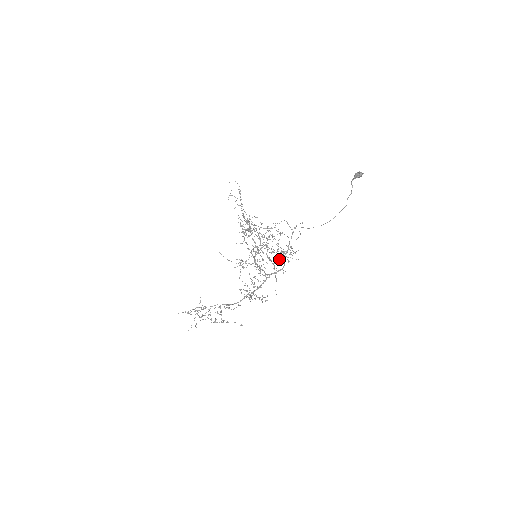
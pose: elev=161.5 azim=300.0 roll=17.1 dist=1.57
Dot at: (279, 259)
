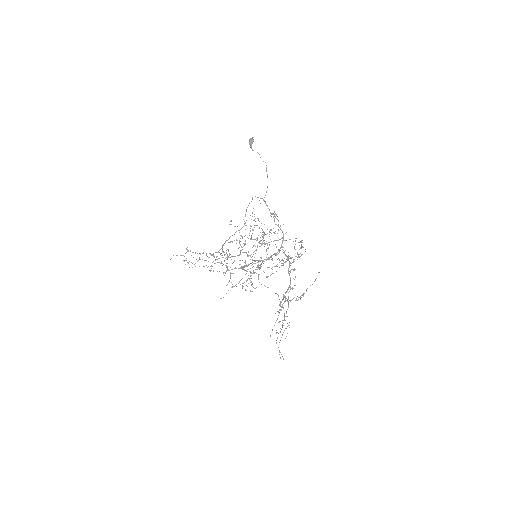
Dot at: (267, 248)
